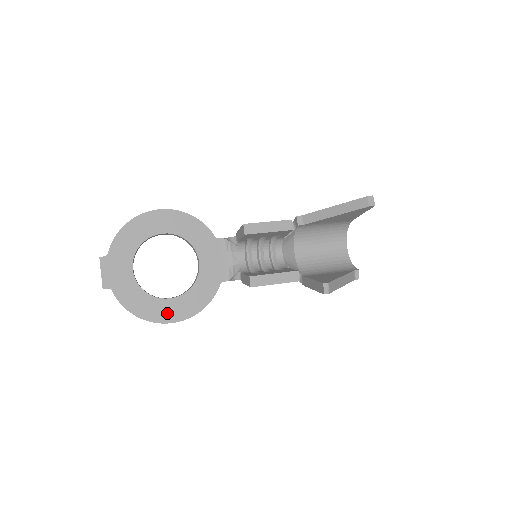
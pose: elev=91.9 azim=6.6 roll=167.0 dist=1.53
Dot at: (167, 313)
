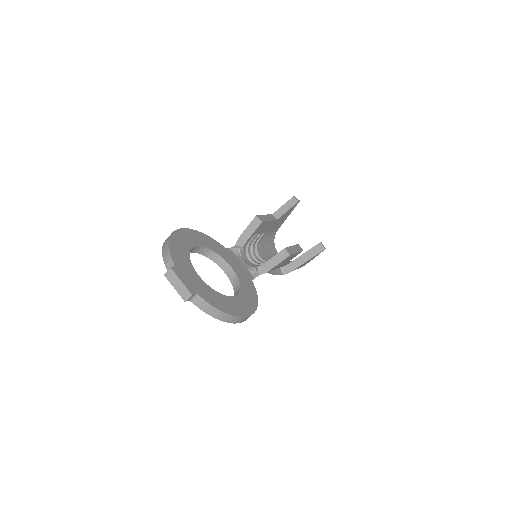
Dot at: (243, 308)
